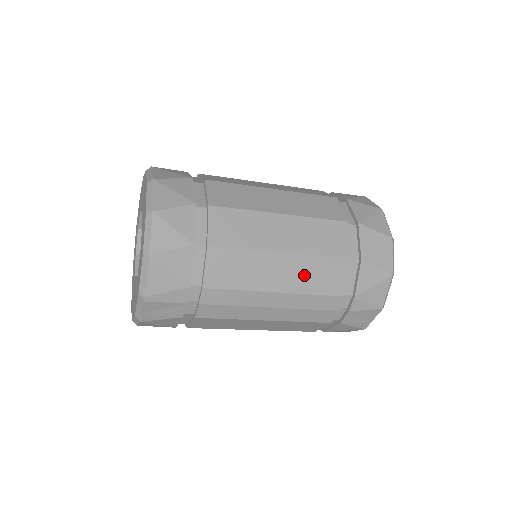
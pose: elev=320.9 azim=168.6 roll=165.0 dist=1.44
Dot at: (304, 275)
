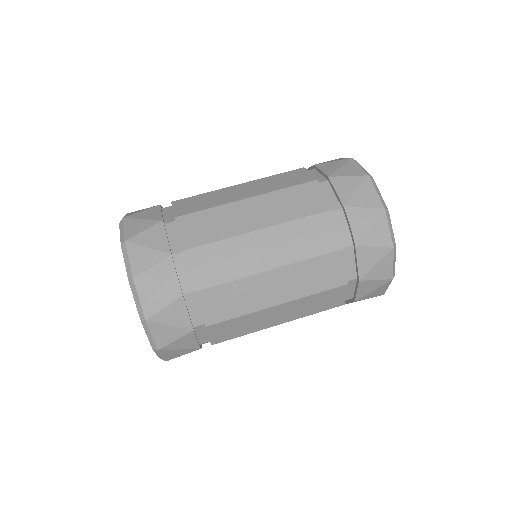
Dot at: (278, 207)
